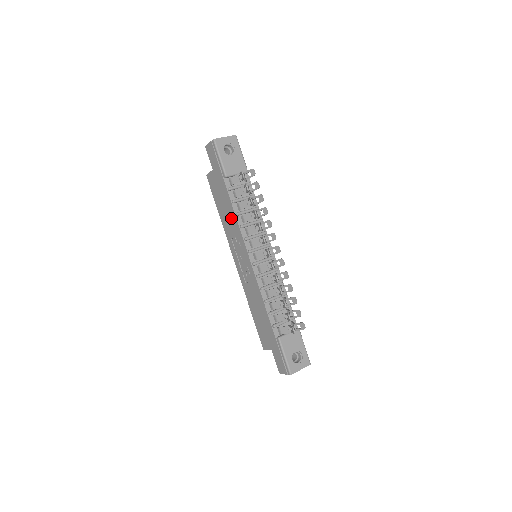
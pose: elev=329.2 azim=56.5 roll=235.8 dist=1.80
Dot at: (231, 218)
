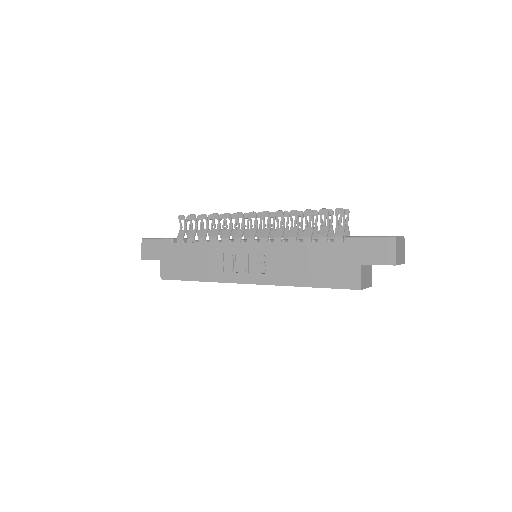
Dot at: (205, 254)
